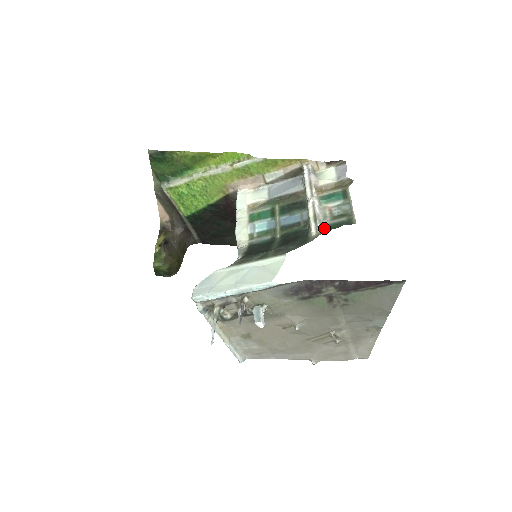
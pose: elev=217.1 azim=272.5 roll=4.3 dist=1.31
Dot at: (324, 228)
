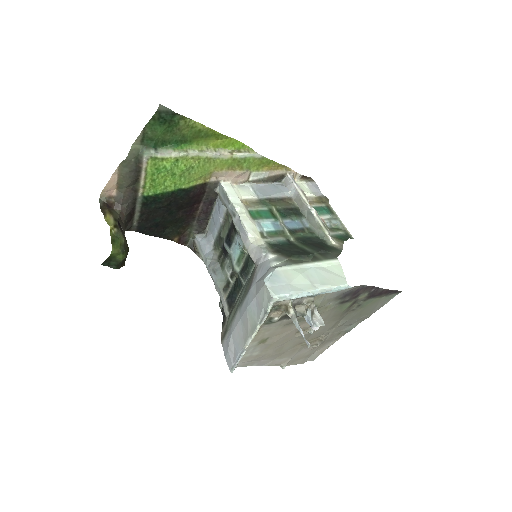
Dot at: (337, 238)
